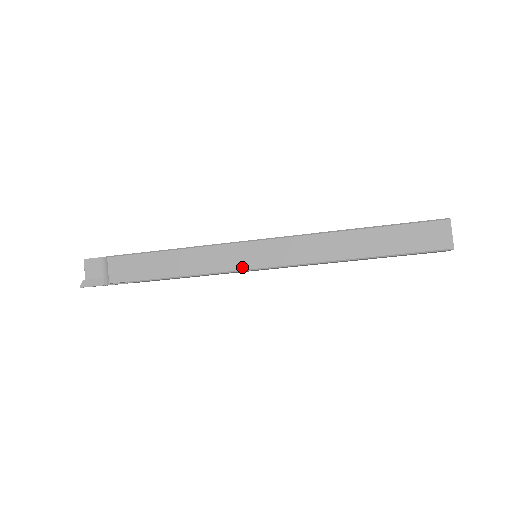
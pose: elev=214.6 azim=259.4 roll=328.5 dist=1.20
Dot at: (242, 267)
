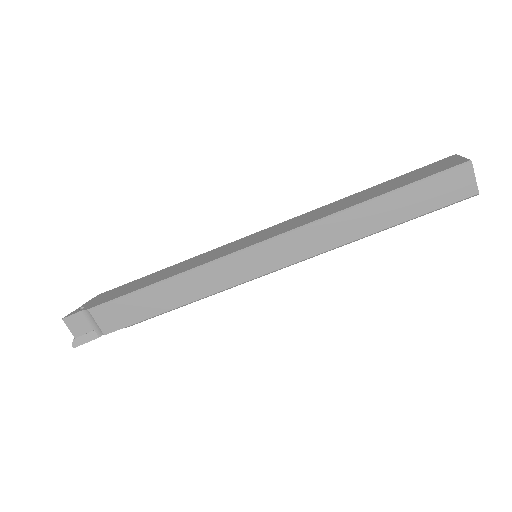
Dot at: (247, 278)
